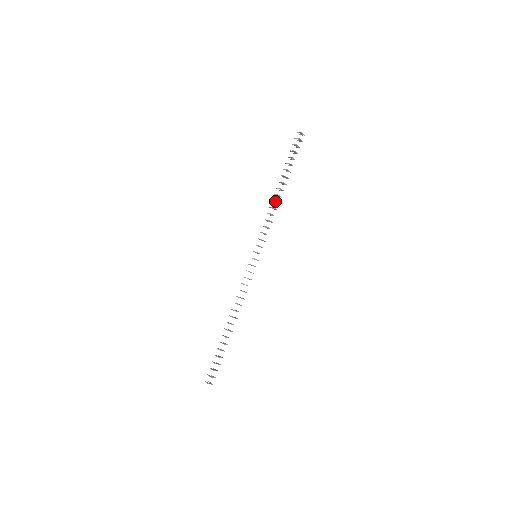
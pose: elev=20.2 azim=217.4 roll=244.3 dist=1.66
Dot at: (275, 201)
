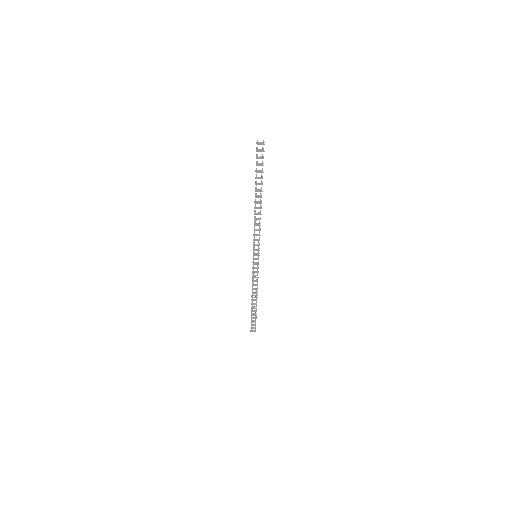
Dot at: (254, 214)
